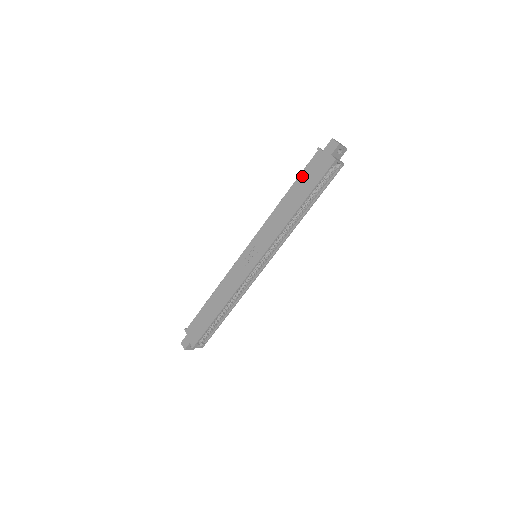
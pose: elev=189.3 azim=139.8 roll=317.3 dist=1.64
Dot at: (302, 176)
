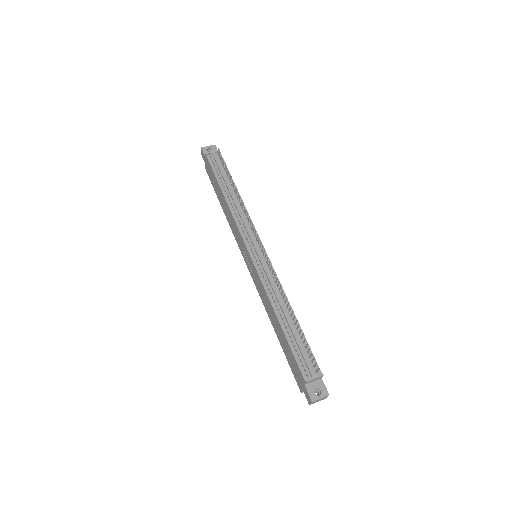
Dot at: (289, 349)
